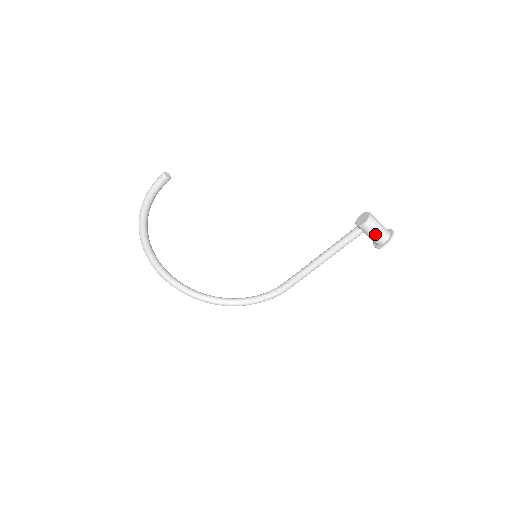
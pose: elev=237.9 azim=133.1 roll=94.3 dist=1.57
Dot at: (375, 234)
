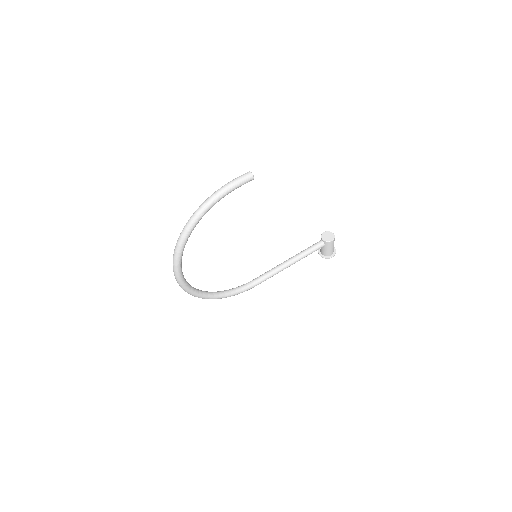
Dot at: (331, 249)
